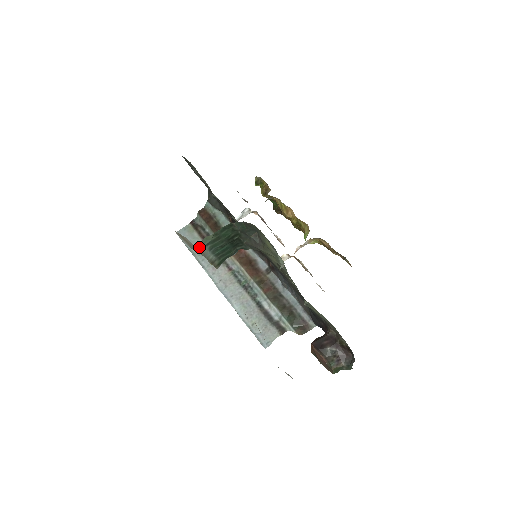
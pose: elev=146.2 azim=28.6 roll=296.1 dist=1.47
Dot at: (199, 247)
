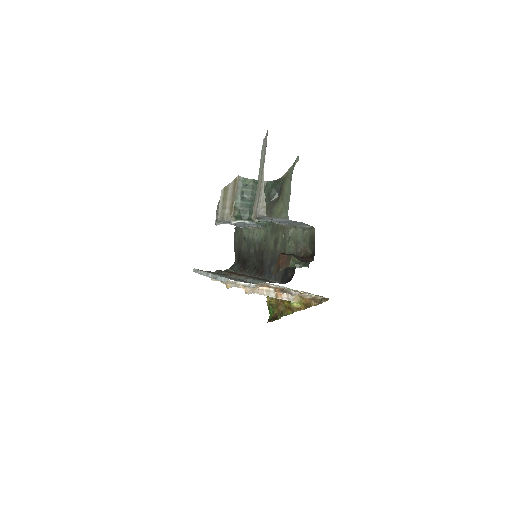
Dot at: (239, 180)
